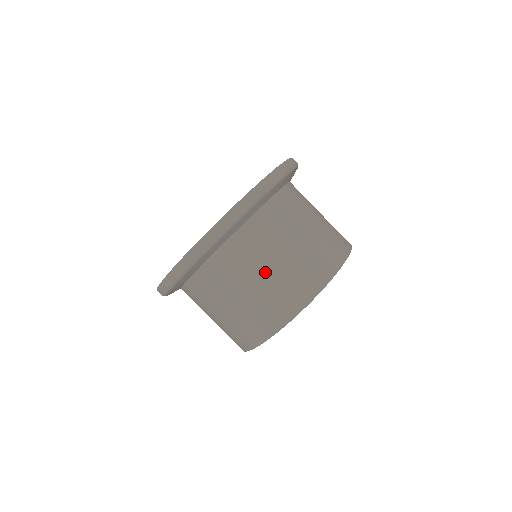
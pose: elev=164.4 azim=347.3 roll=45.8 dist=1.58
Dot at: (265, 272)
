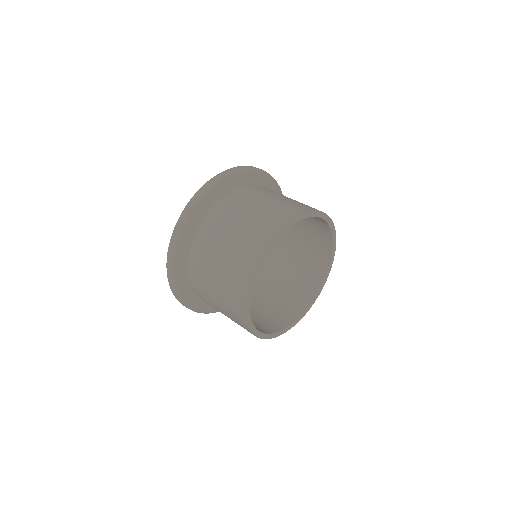
Dot at: (242, 219)
